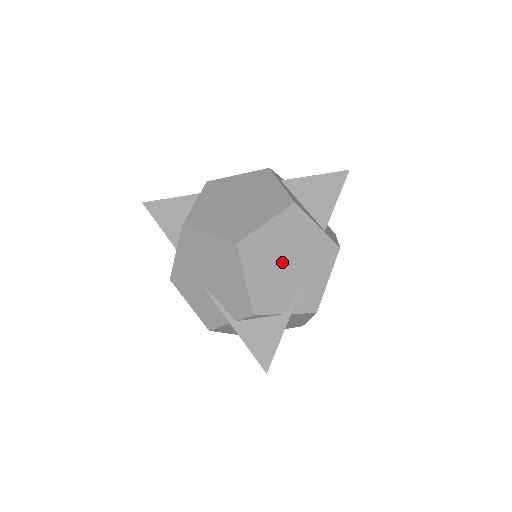
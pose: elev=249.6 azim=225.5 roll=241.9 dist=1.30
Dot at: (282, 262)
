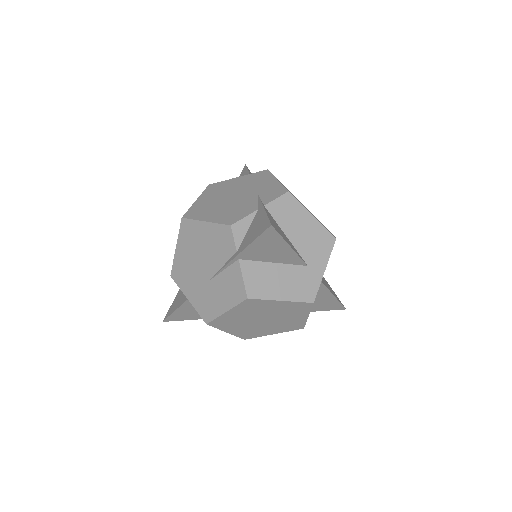
Dot at: (227, 200)
